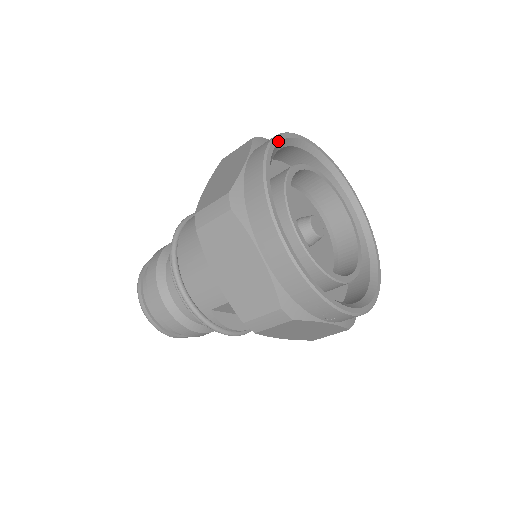
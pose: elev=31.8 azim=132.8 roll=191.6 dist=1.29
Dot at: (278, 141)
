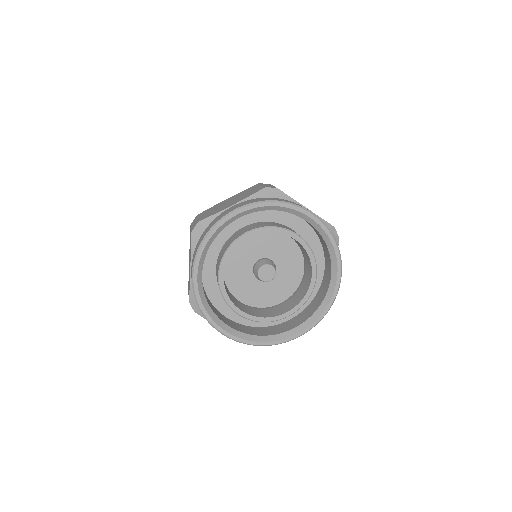
Dot at: (199, 258)
